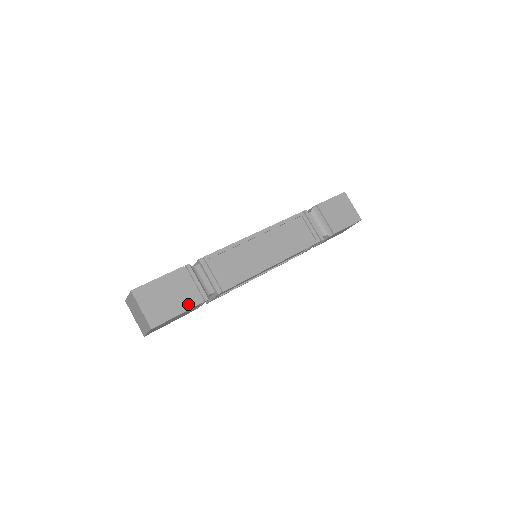
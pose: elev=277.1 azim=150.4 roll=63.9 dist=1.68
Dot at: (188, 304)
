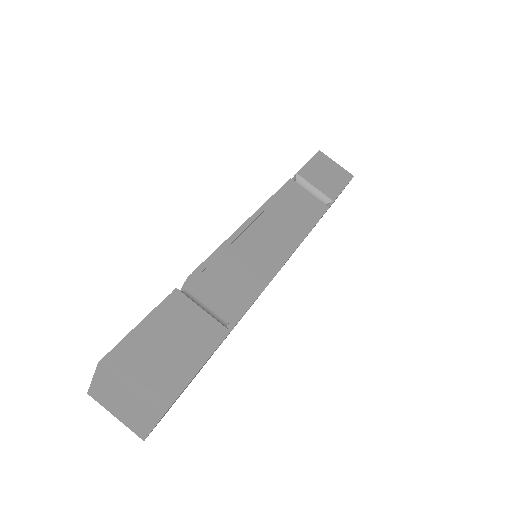
Dot at: (203, 350)
